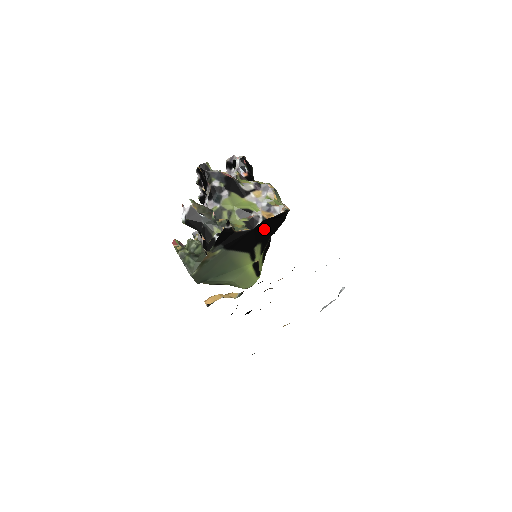
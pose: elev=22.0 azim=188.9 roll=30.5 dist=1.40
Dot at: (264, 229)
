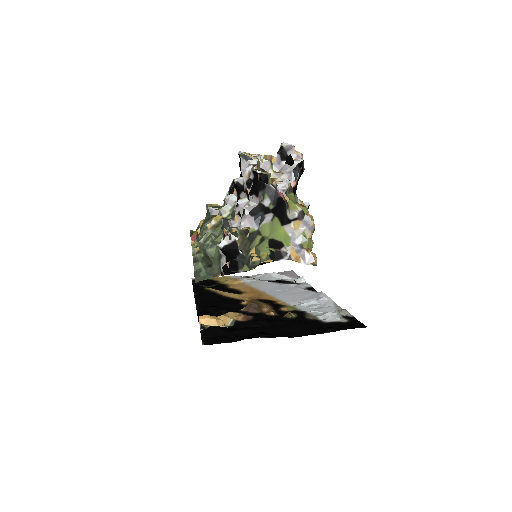
Dot at: occluded
